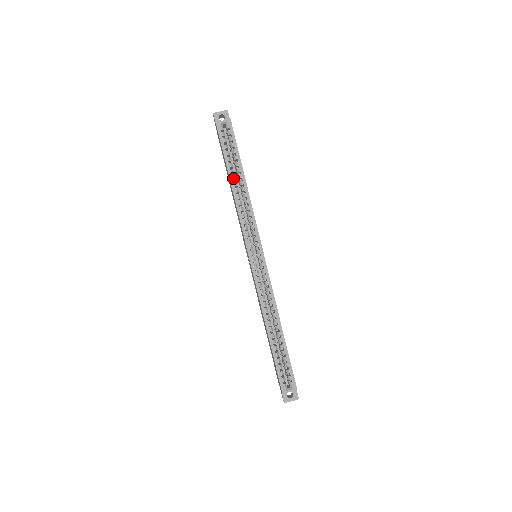
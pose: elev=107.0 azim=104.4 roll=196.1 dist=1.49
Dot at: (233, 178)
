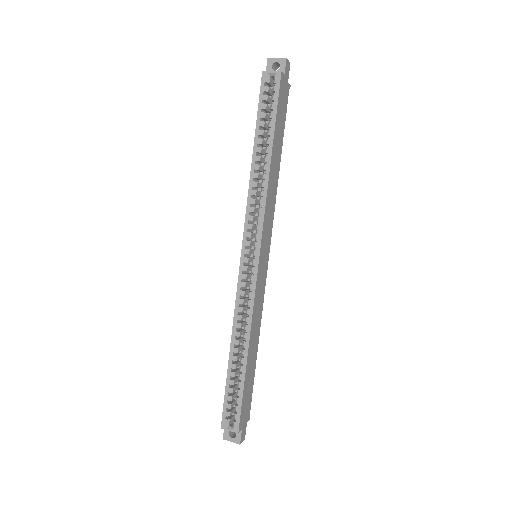
Dot at: (257, 149)
